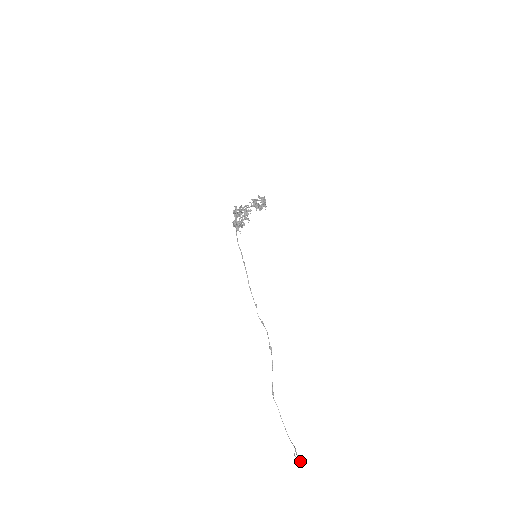
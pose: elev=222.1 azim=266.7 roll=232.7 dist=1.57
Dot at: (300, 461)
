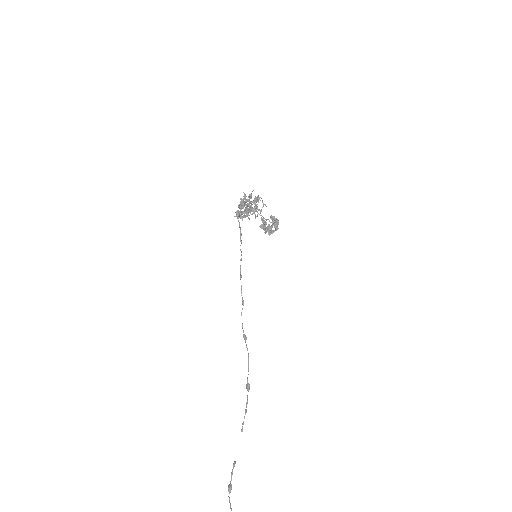
Dot at: out of frame
